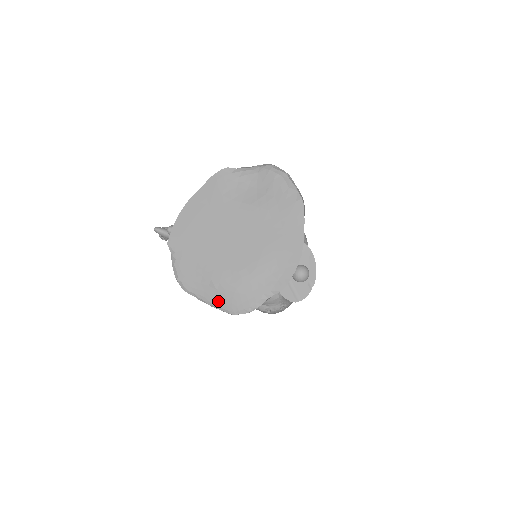
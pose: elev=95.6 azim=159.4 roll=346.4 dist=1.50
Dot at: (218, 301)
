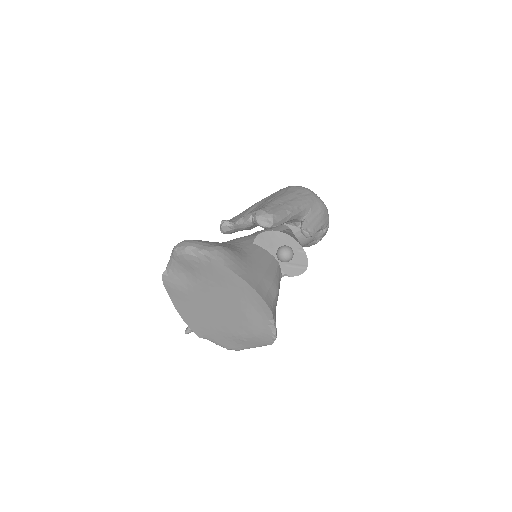
Dot at: (256, 344)
